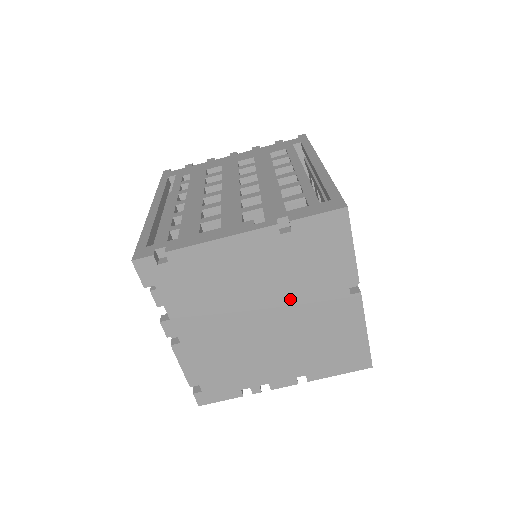
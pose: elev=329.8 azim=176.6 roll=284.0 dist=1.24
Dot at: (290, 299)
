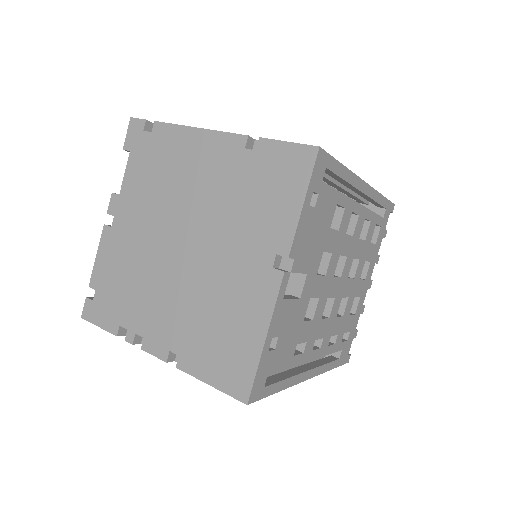
Dot at: (216, 235)
